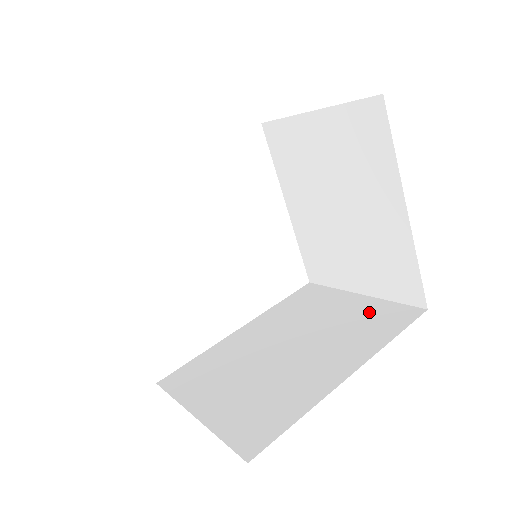
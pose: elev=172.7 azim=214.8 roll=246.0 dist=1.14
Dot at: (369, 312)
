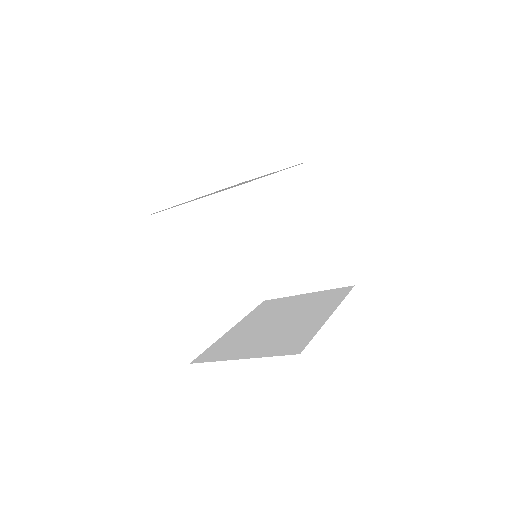
Dot at: (320, 296)
